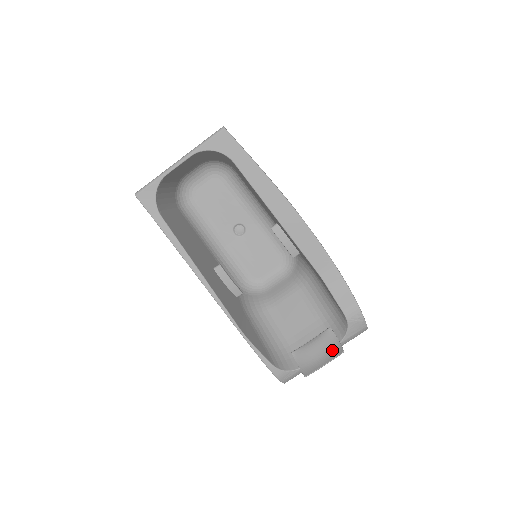
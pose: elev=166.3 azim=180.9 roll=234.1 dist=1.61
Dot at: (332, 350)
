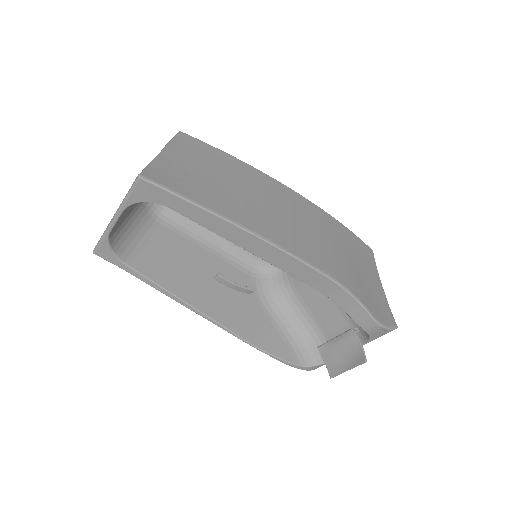
Dot at: (355, 355)
